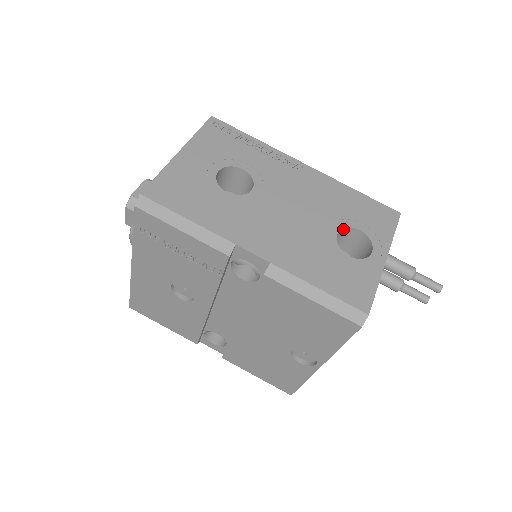
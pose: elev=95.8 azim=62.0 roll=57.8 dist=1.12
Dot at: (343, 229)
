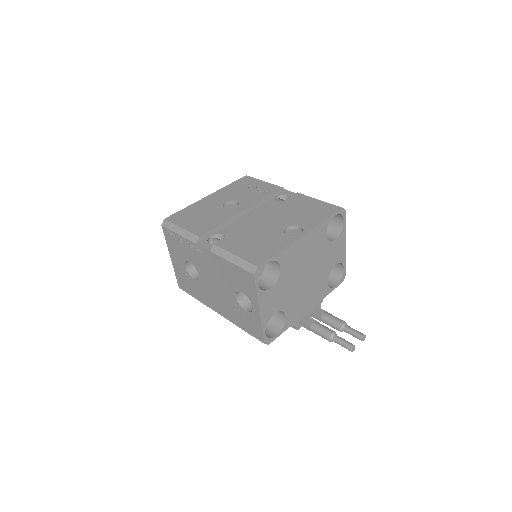
Dot at: occluded
